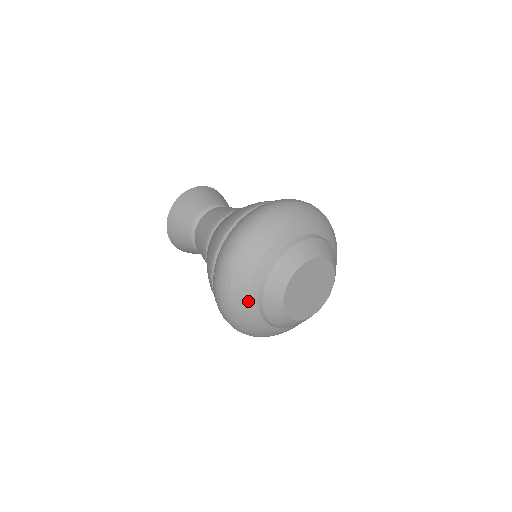
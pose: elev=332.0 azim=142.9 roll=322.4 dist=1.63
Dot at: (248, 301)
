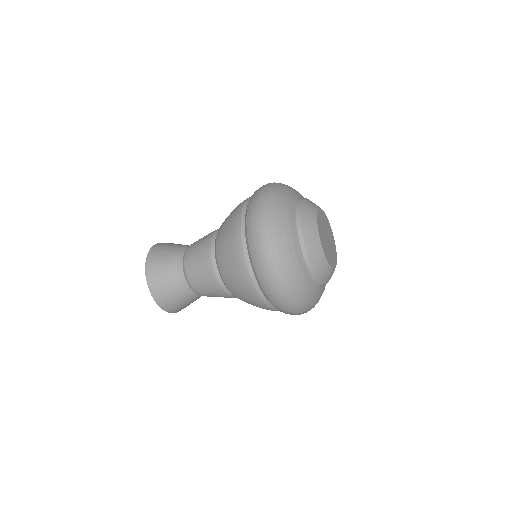
Dot at: (302, 272)
